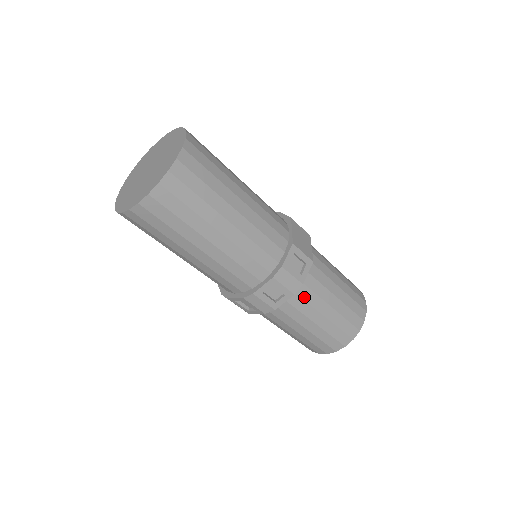
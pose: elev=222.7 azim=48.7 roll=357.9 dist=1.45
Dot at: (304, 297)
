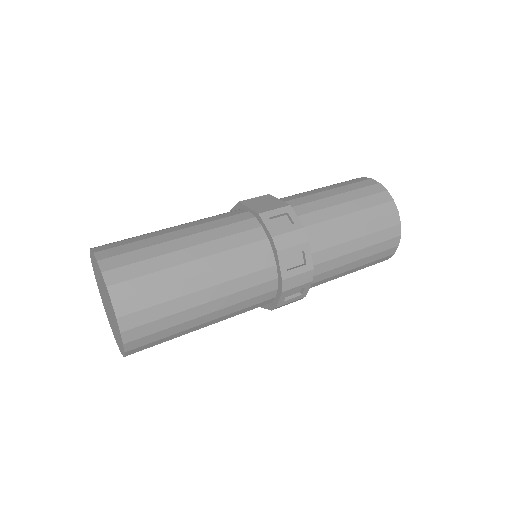
Dot at: (320, 234)
